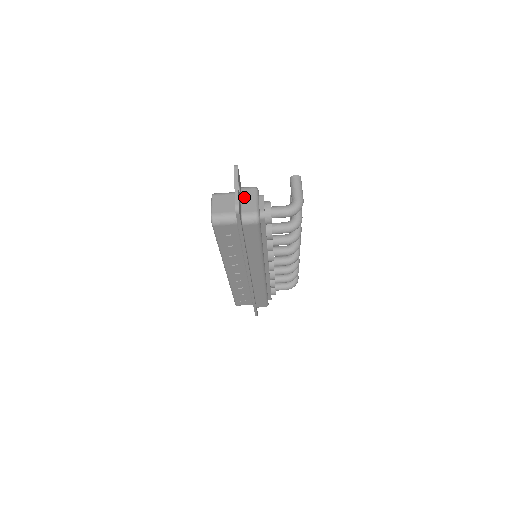
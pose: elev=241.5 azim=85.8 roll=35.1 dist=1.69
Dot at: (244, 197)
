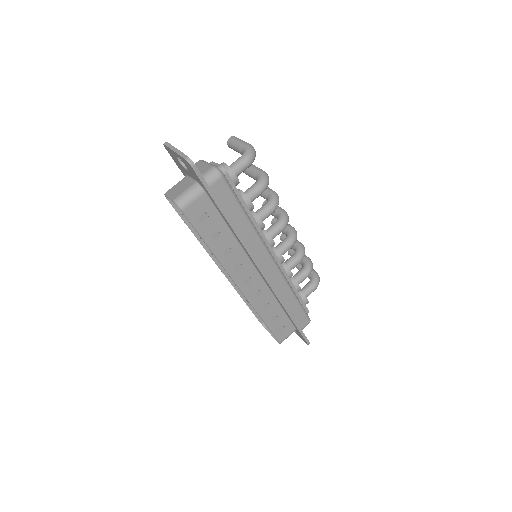
Dot at: occluded
